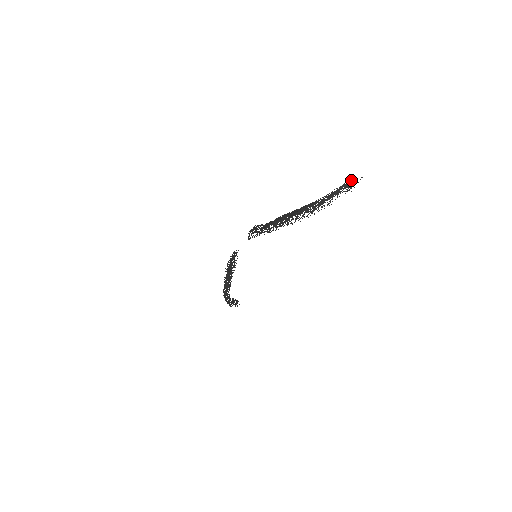
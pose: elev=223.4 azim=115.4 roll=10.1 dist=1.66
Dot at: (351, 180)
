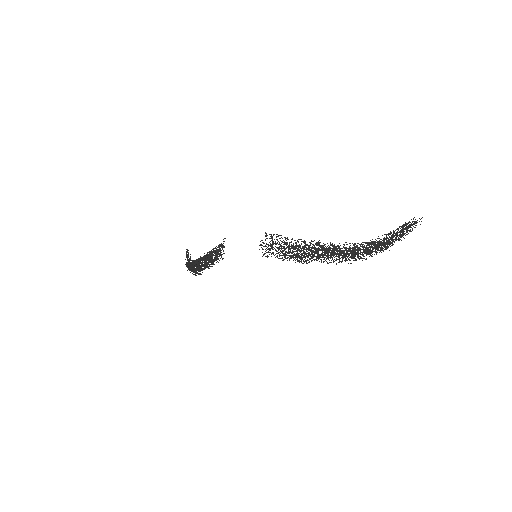
Dot at: (412, 222)
